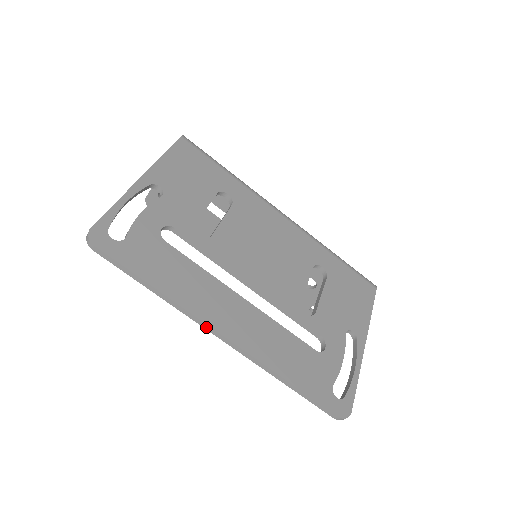
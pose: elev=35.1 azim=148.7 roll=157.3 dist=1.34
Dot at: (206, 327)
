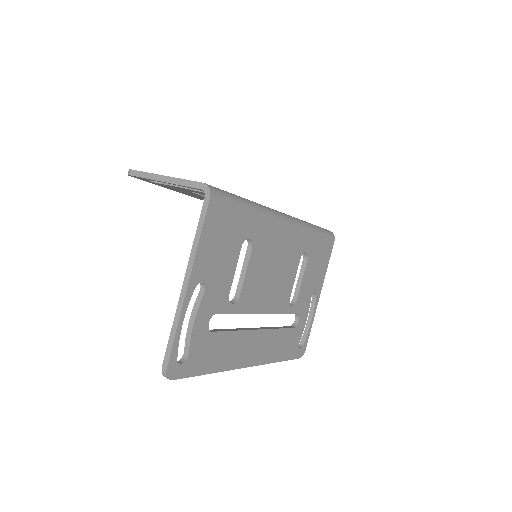
Dot at: (238, 367)
